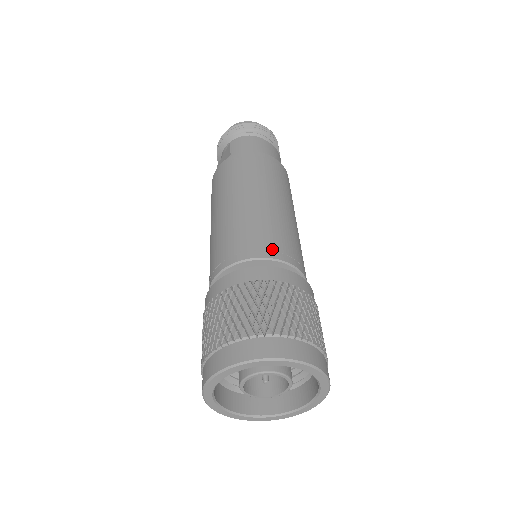
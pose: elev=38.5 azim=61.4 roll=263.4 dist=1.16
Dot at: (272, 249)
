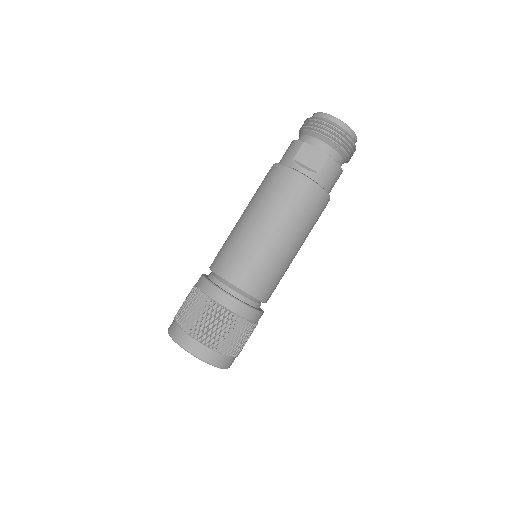
Dot at: (269, 295)
